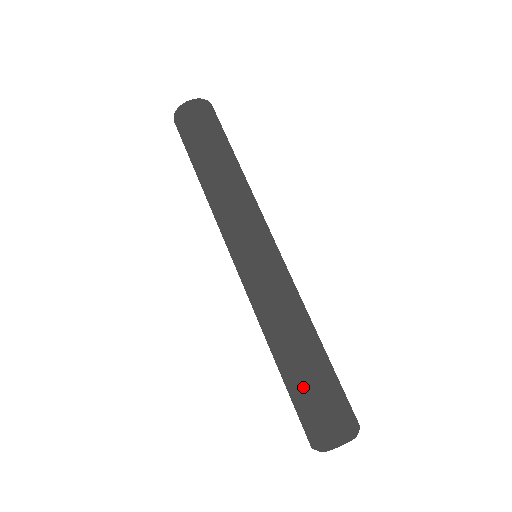
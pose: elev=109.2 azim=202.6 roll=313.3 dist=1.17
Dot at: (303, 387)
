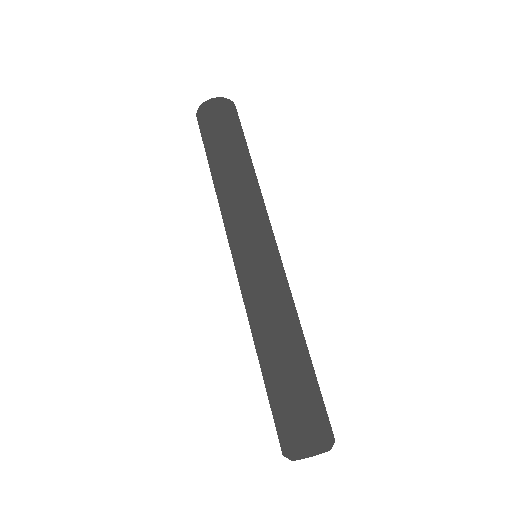
Dot at: (272, 394)
